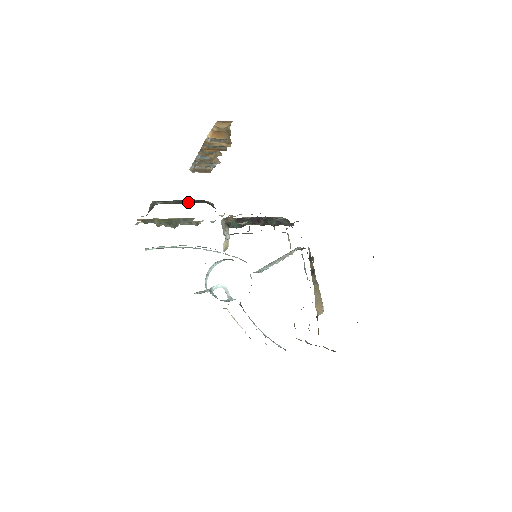
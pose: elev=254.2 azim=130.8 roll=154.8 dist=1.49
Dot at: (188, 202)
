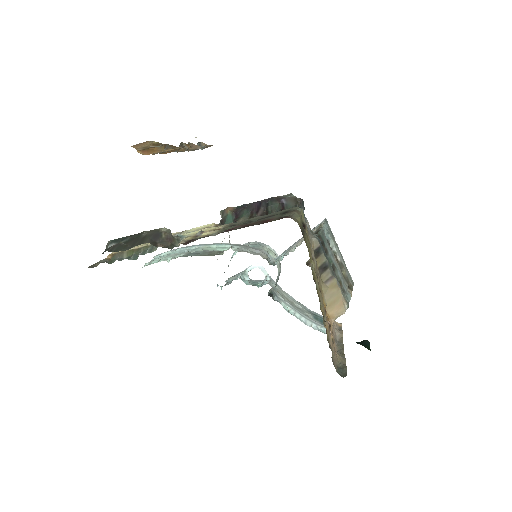
Dot at: (133, 243)
